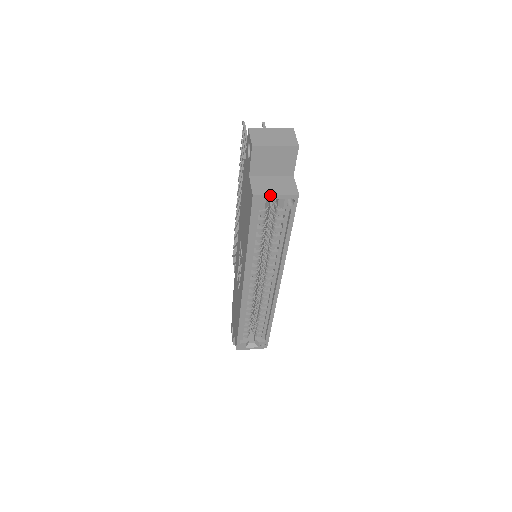
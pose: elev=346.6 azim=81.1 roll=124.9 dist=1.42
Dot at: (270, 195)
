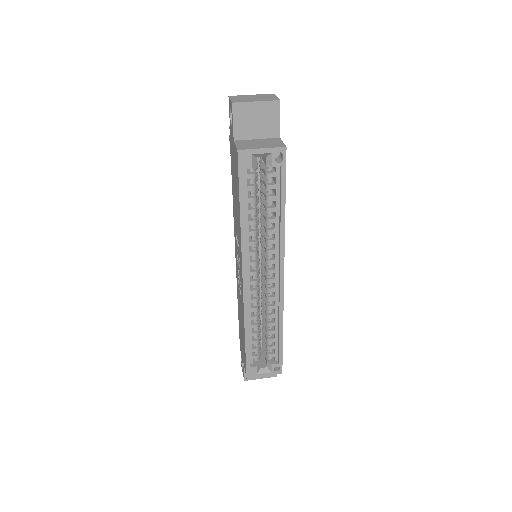
Dot at: (256, 149)
